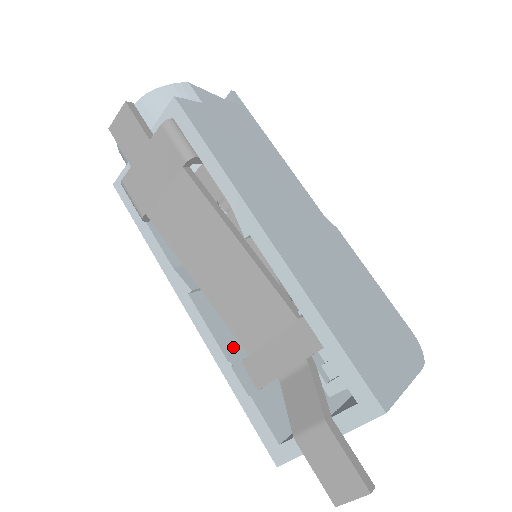
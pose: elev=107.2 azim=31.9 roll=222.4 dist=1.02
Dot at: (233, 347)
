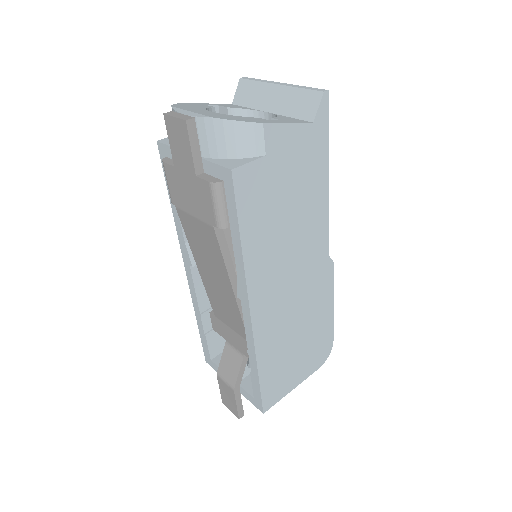
Dot at: (209, 301)
